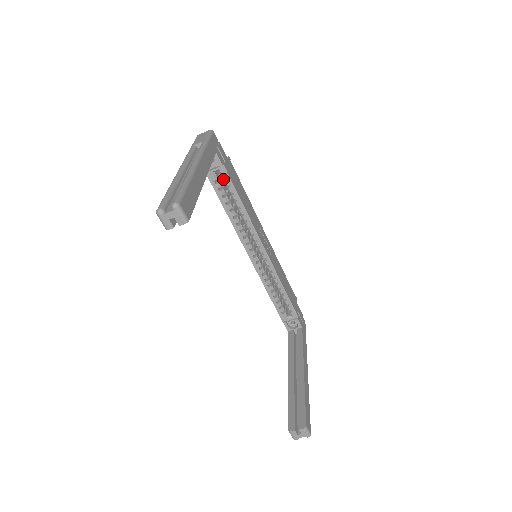
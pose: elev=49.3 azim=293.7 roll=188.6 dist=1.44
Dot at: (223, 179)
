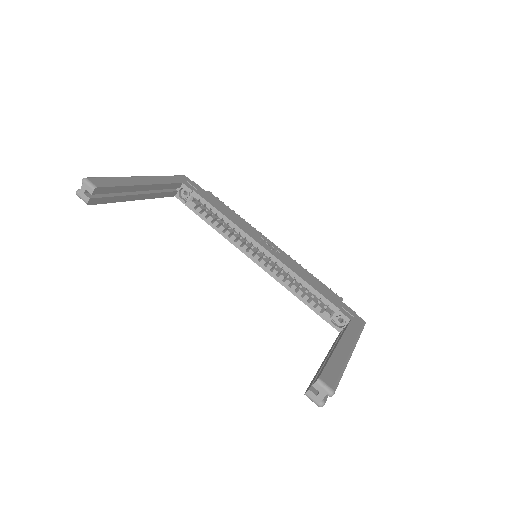
Dot at: (201, 203)
